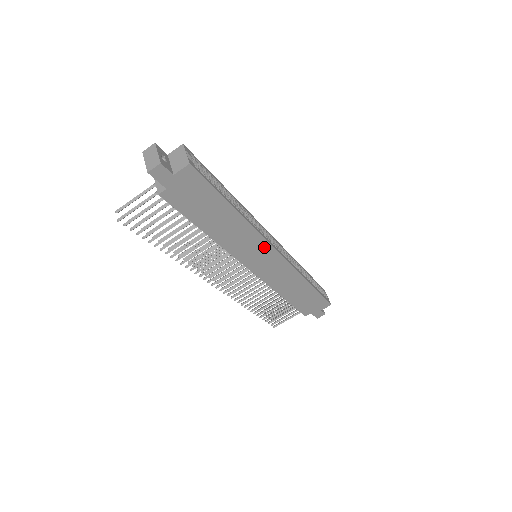
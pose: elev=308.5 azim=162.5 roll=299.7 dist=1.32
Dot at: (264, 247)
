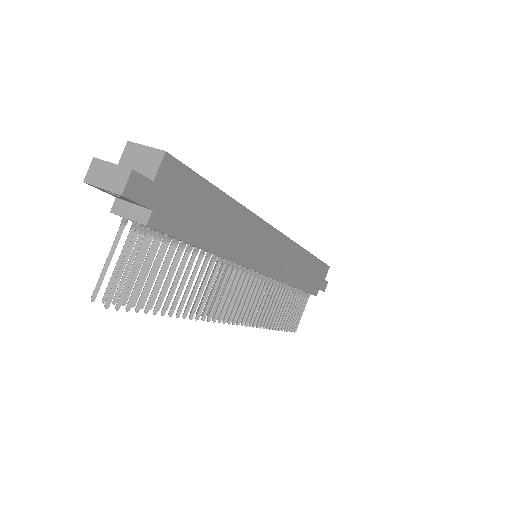
Dot at: (267, 234)
